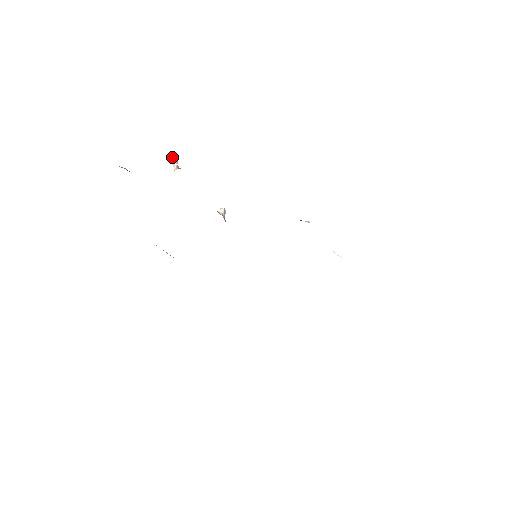
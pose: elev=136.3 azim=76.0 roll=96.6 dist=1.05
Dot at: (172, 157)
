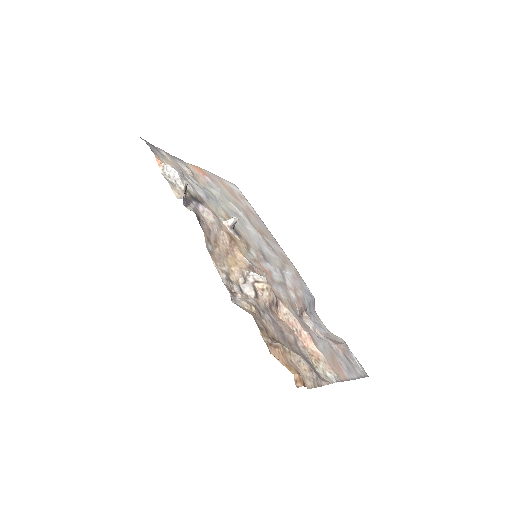
Dot at: (184, 186)
